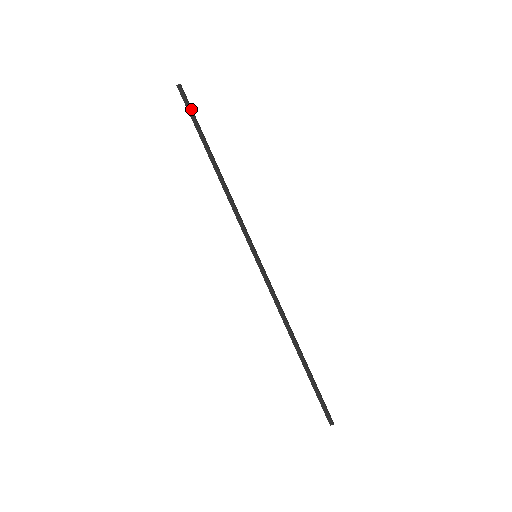
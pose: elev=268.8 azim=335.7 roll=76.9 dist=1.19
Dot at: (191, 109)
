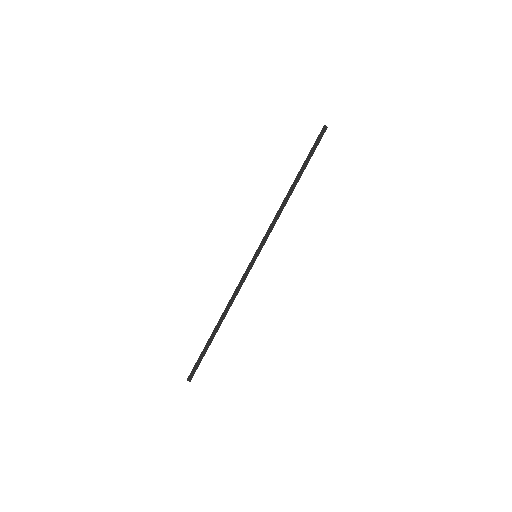
Dot at: occluded
